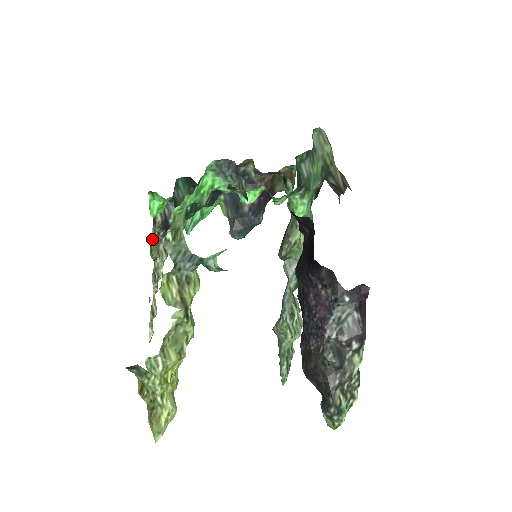
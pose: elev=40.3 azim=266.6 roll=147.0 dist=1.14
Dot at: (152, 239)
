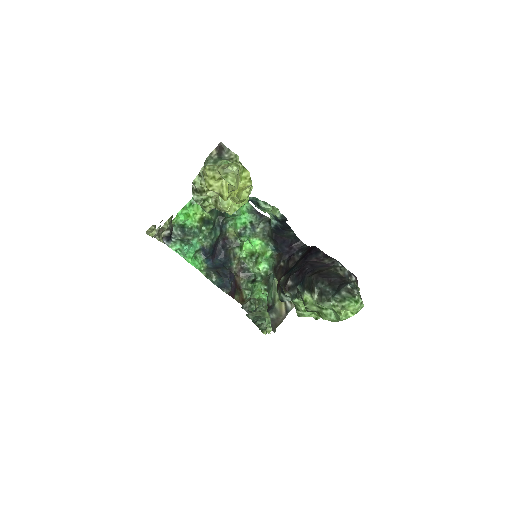
Dot at: occluded
